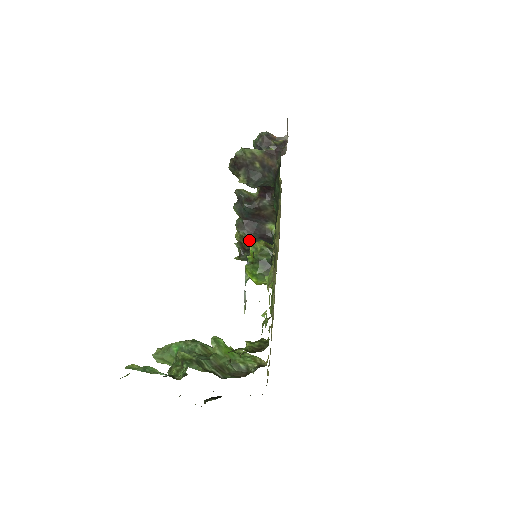
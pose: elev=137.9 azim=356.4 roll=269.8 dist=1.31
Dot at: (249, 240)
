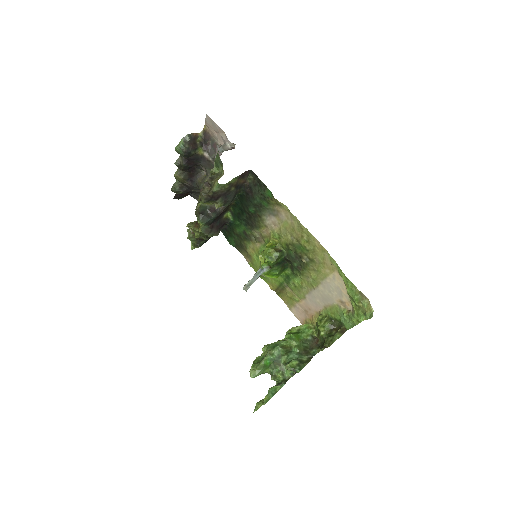
Dot at: occluded
